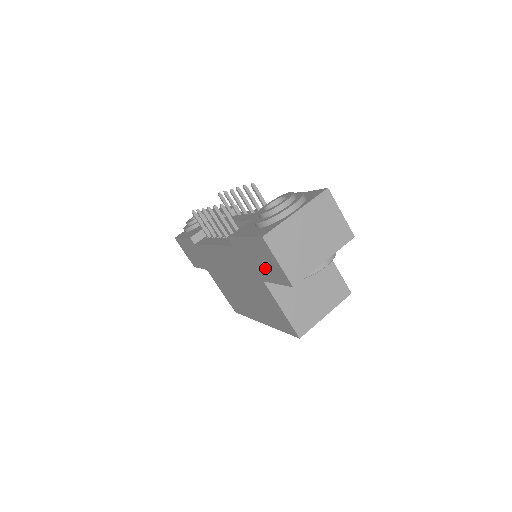
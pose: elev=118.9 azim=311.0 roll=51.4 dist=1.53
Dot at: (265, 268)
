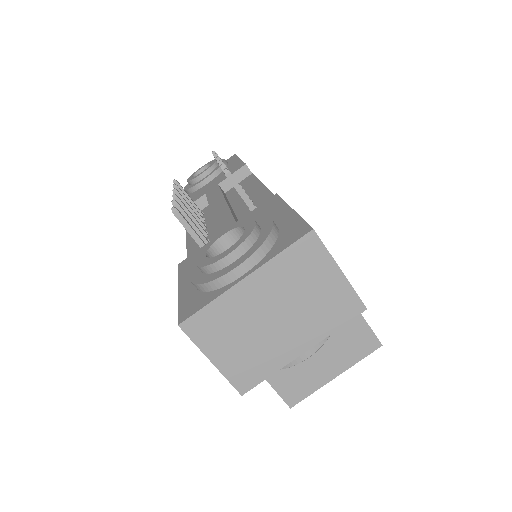
Dot at: occluded
